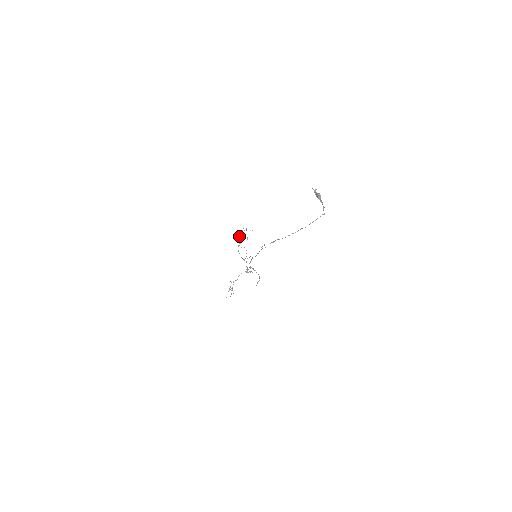
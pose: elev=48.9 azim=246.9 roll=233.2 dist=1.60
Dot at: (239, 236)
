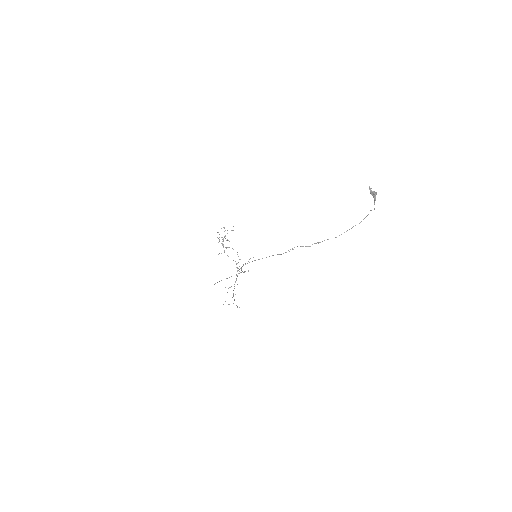
Dot at: occluded
